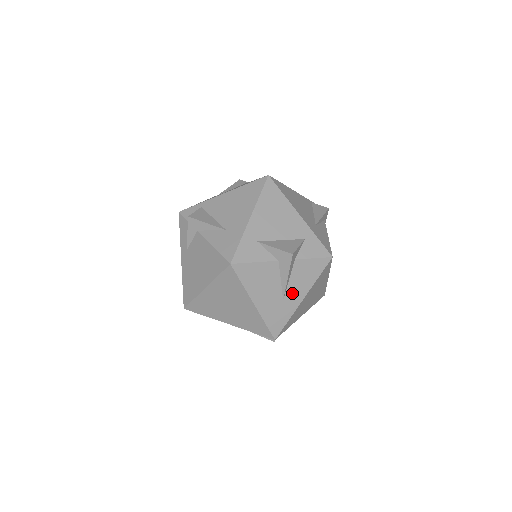
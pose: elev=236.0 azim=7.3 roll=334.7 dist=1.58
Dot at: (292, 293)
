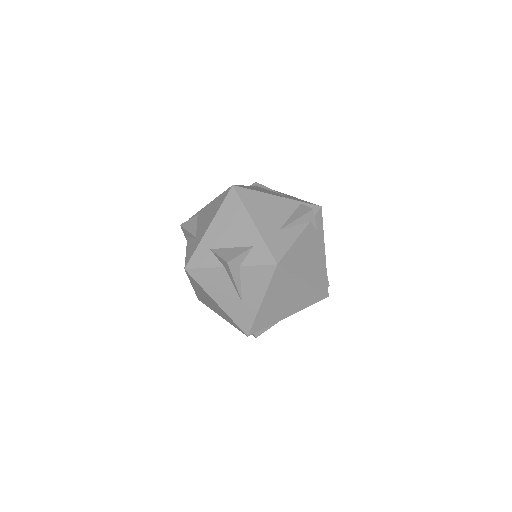
Dot at: (248, 296)
